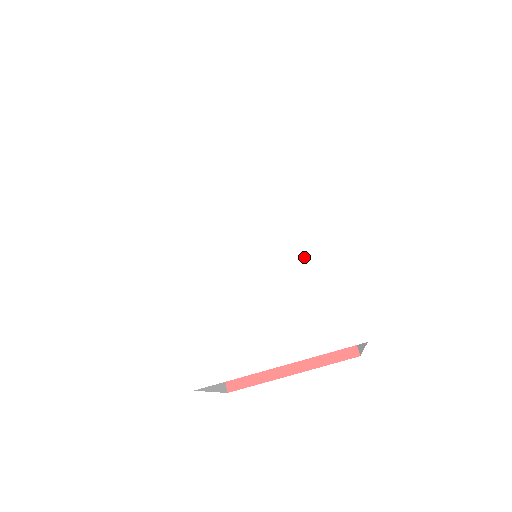
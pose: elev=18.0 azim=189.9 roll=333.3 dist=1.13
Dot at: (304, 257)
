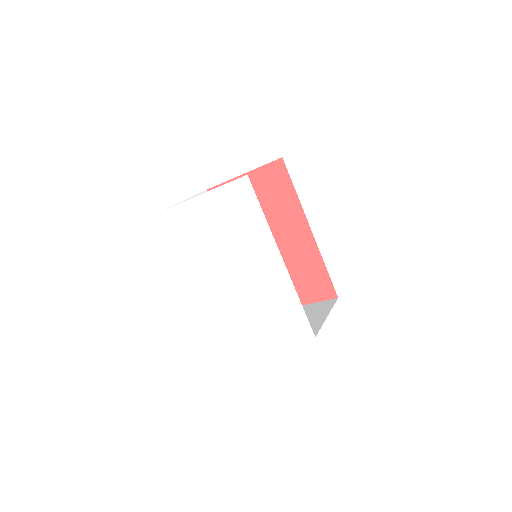
Dot at: (275, 288)
